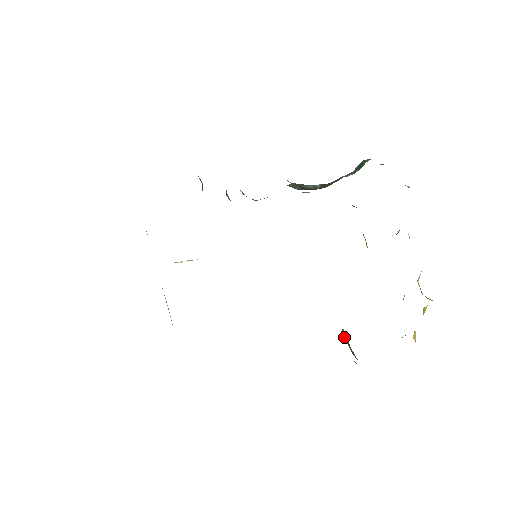
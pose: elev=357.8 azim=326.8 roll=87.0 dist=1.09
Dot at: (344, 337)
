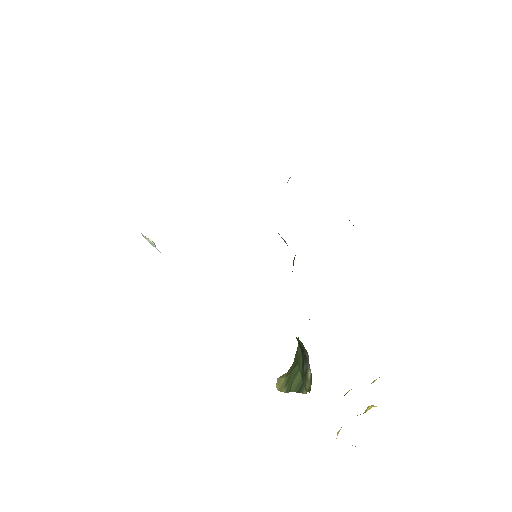
Dot at: (296, 370)
